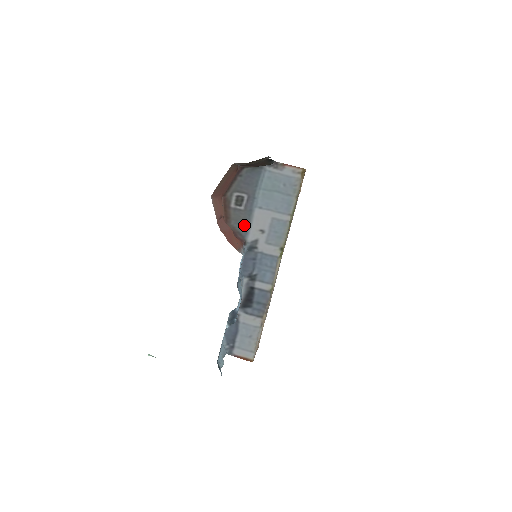
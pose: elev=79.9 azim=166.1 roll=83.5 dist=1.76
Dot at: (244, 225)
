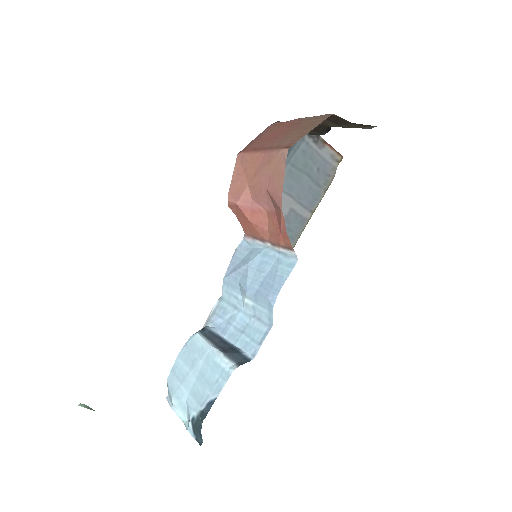
Dot at: occluded
